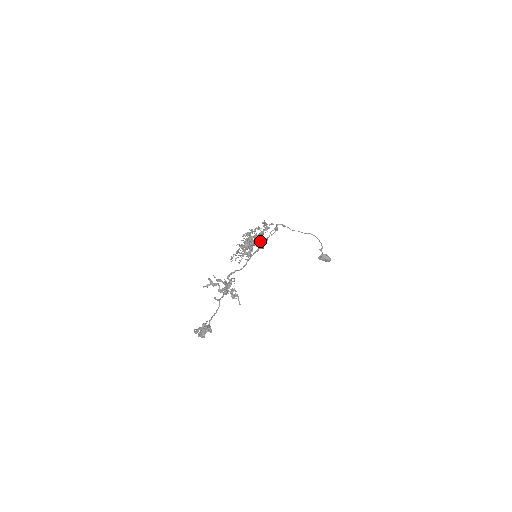
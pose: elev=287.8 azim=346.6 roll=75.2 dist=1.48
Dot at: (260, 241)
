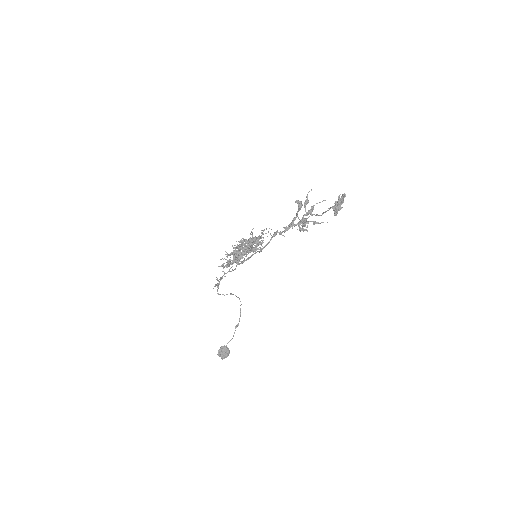
Dot at: occluded
